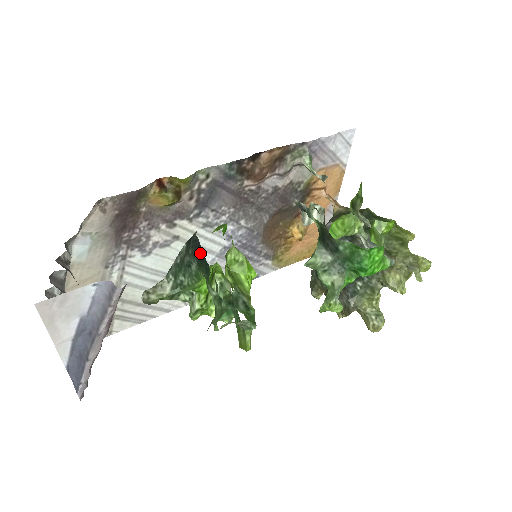
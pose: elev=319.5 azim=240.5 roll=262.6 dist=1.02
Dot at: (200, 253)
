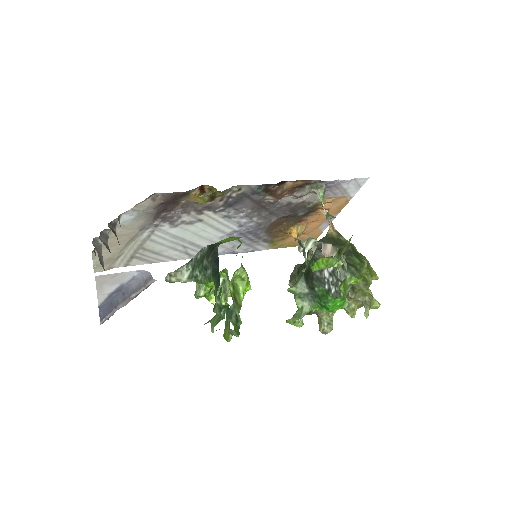
Dot at: (217, 265)
